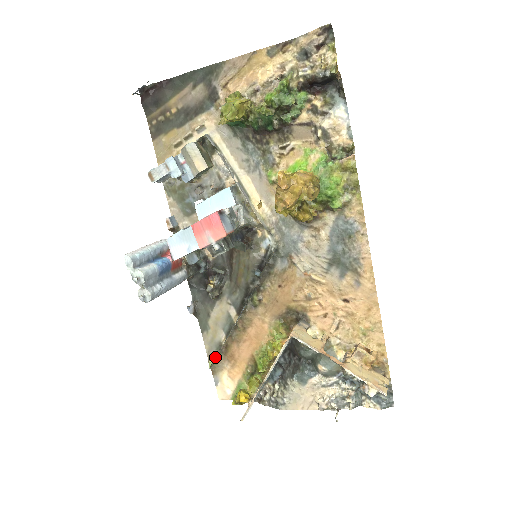
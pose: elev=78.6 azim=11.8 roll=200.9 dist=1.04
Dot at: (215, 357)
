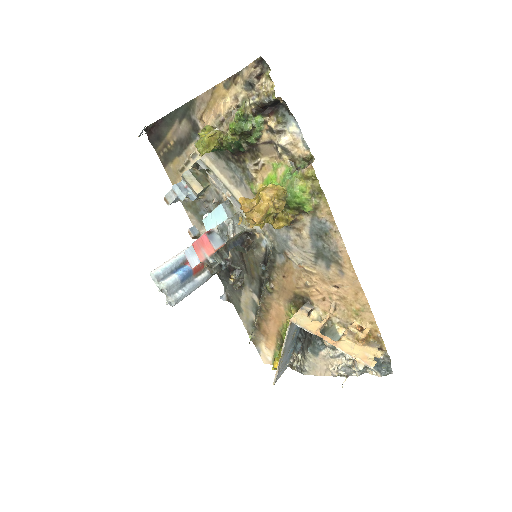
Dot at: (252, 332)
